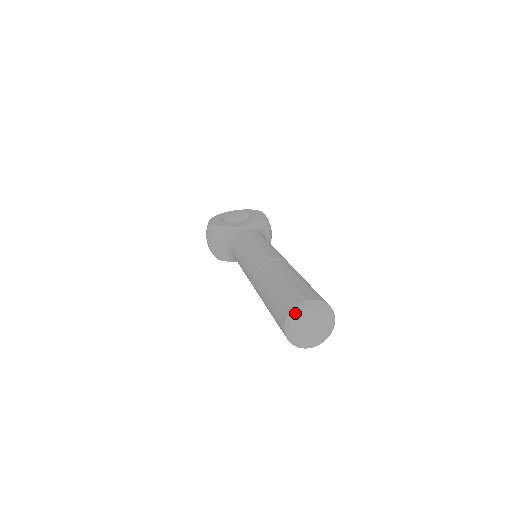
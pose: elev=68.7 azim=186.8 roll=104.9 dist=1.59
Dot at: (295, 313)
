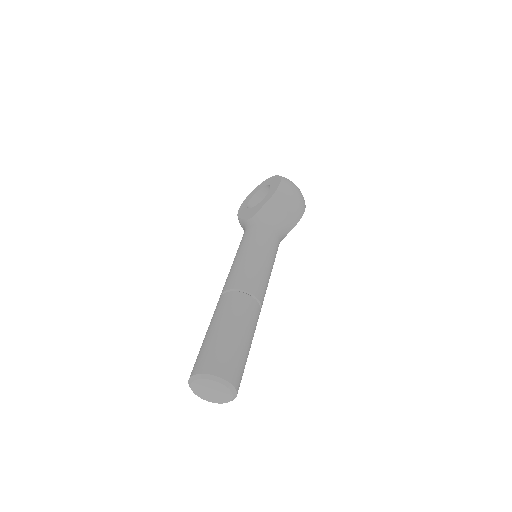
Dot at: (190, 385)
